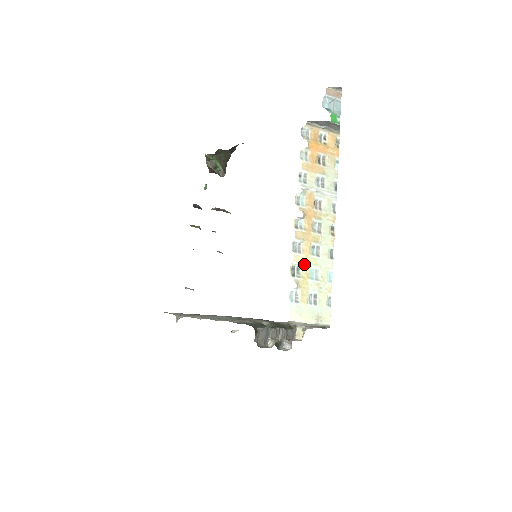
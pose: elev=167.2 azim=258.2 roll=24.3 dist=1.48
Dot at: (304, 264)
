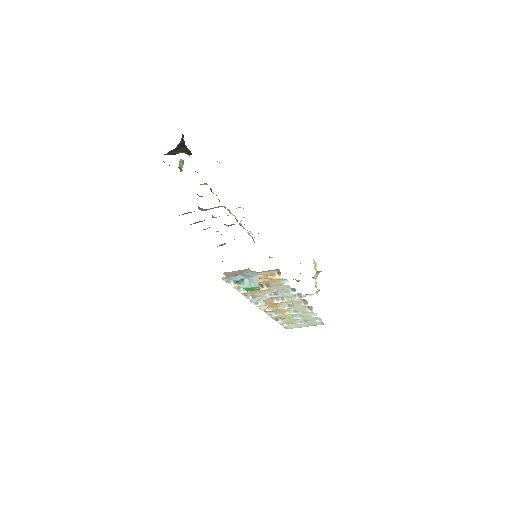
Dot at: (283, 317)
